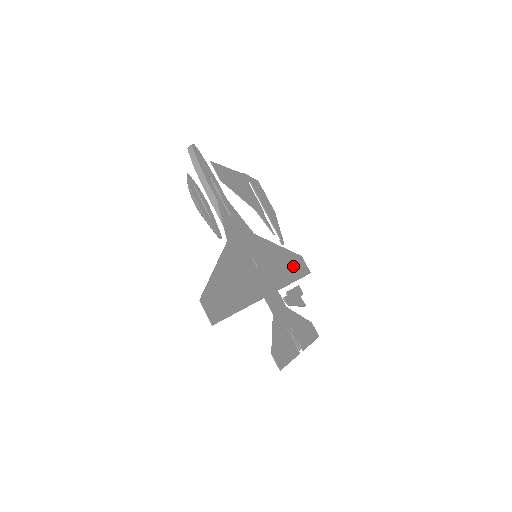
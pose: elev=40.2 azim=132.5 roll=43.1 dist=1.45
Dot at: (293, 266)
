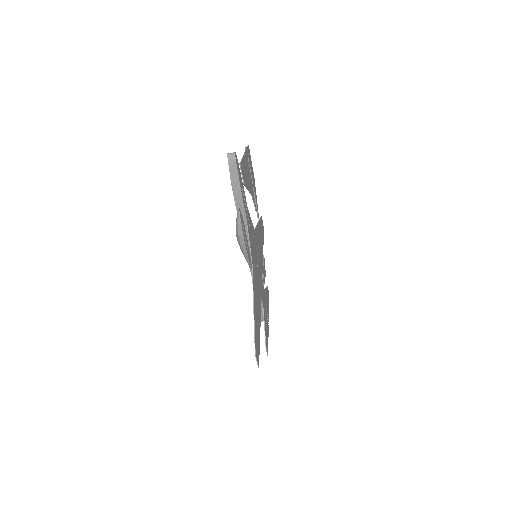
Dot at: occluded
